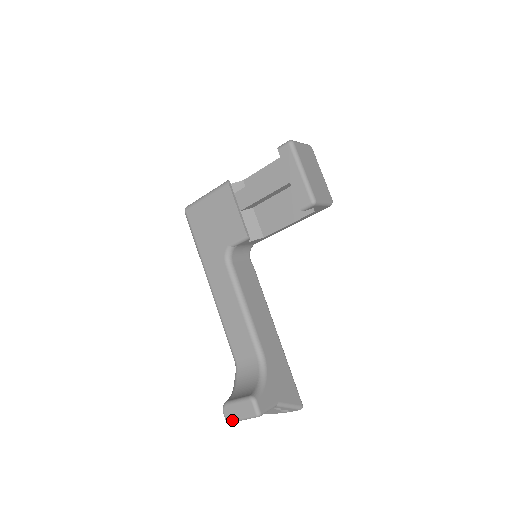
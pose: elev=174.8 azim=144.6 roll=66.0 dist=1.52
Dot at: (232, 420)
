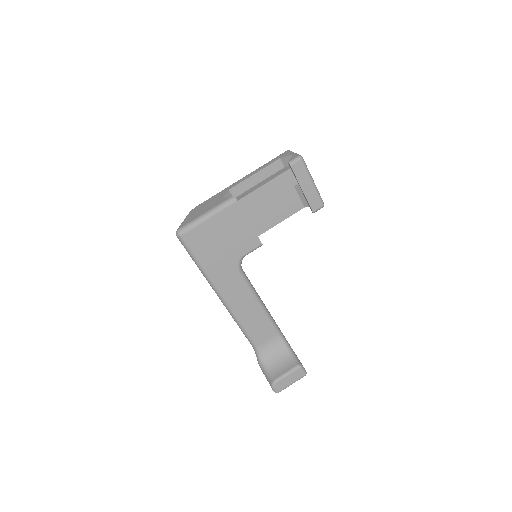
Dot at: (283, 389)
